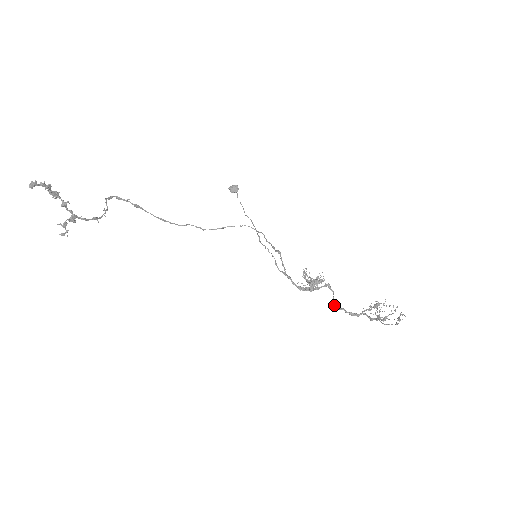
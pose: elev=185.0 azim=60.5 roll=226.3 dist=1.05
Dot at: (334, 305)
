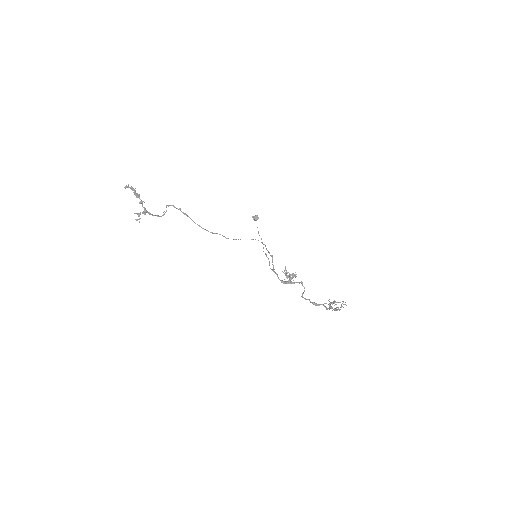
Dot at: occluded
